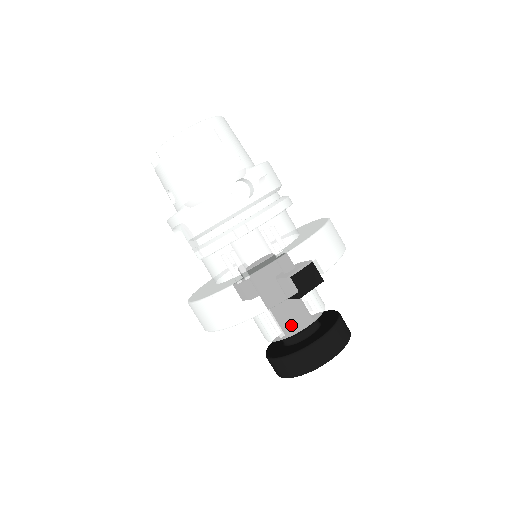
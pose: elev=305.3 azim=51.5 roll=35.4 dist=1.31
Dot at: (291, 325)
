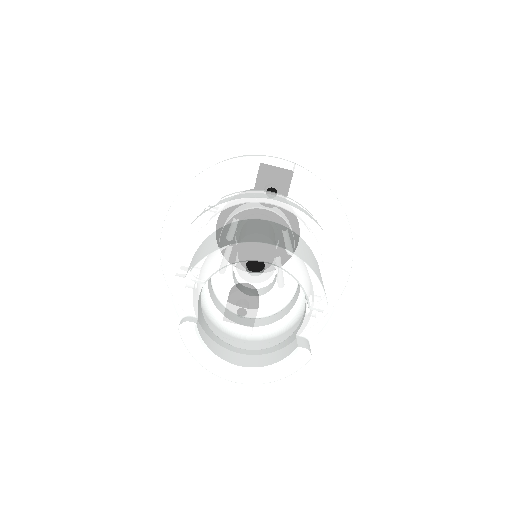
Dot at: occluded
